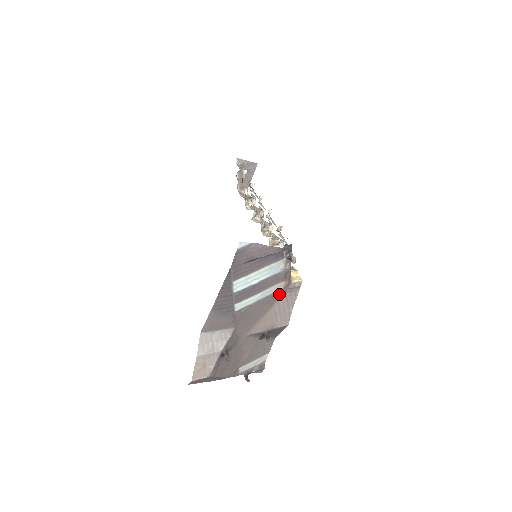
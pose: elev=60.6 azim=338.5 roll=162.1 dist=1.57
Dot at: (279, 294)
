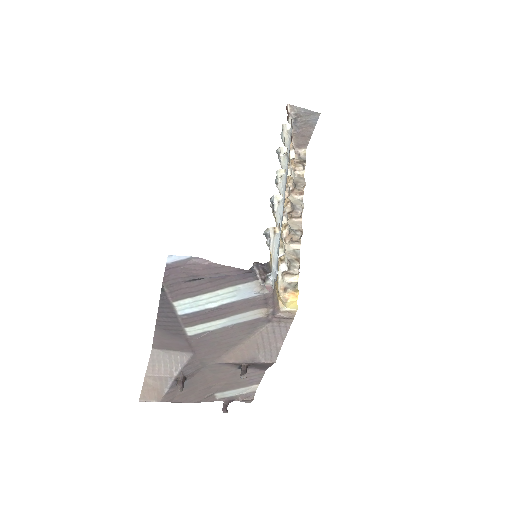
Dot at: (260, 322)
